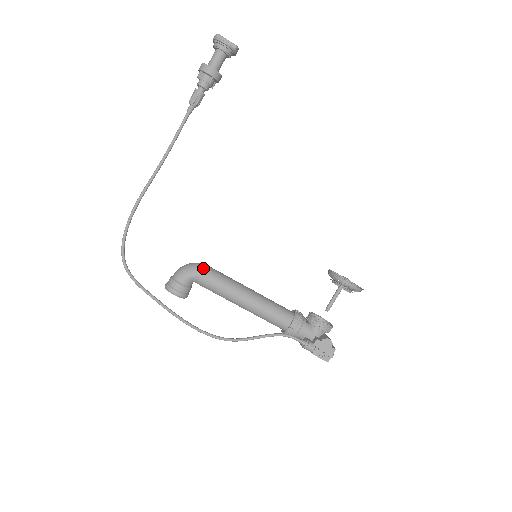
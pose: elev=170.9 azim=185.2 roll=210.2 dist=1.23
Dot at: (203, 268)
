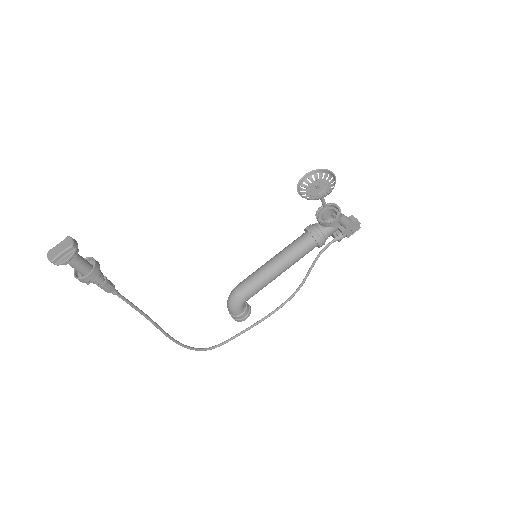
Dot at: (240, 296)
